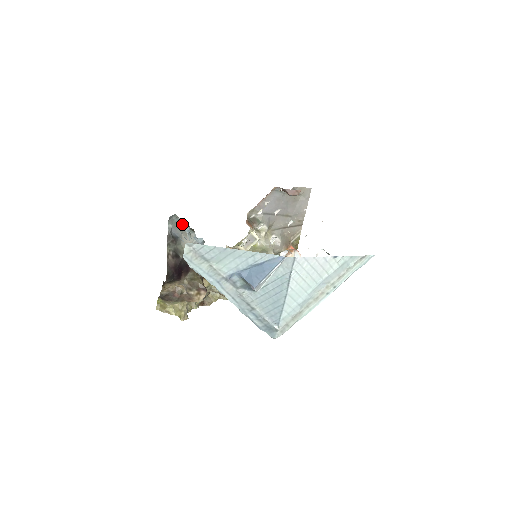
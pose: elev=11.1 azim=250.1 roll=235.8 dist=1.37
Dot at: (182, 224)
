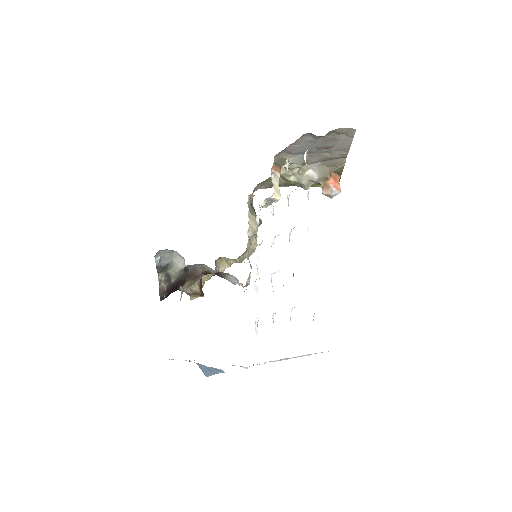
Dot at: (171, 250)
